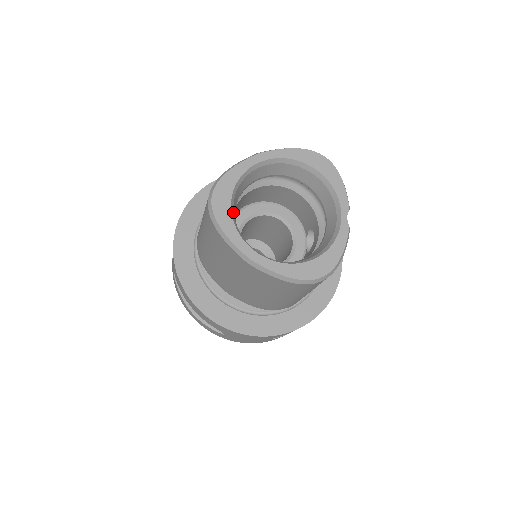
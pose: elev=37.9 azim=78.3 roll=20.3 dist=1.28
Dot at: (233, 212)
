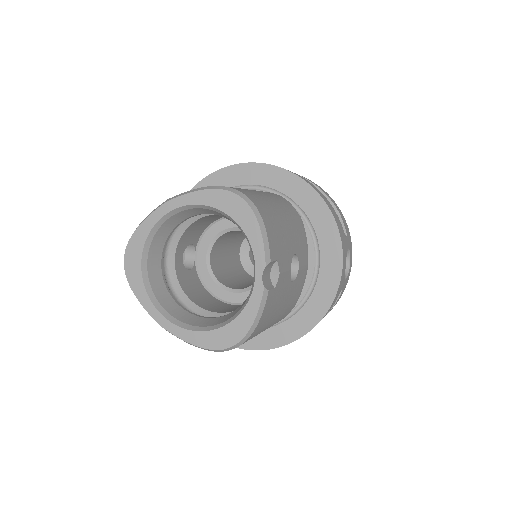
Dot at: (147, 272)
